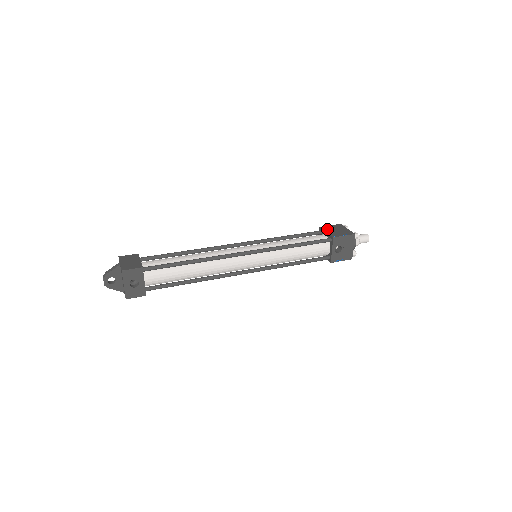
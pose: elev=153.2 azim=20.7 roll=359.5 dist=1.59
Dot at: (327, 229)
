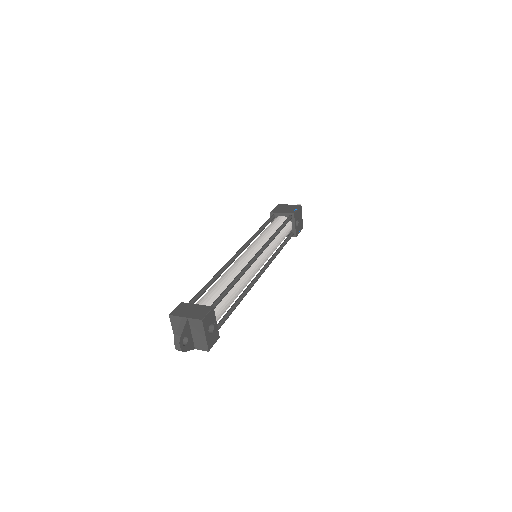
Dot at: (278, 211)
